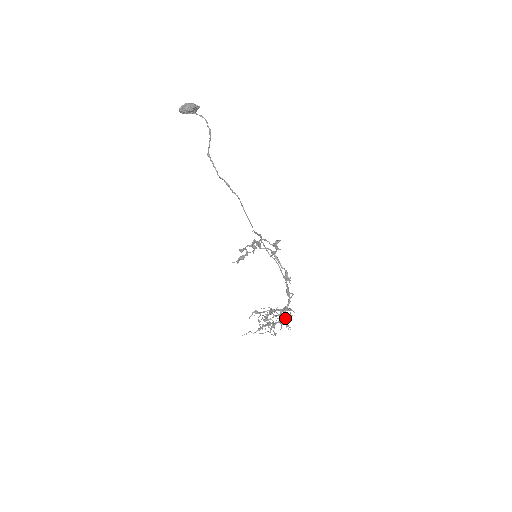
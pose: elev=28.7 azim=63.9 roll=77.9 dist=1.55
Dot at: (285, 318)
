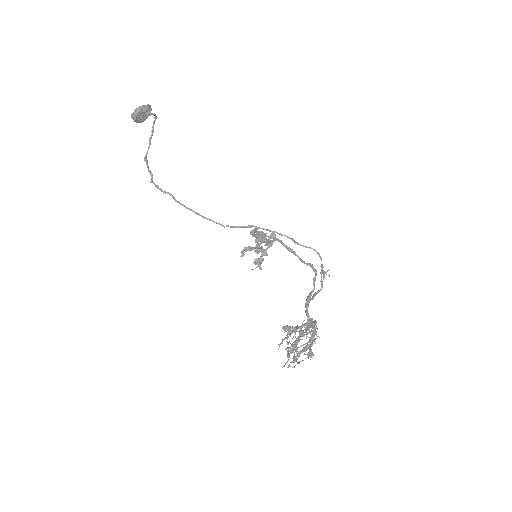
Dot at: (312, 337)
